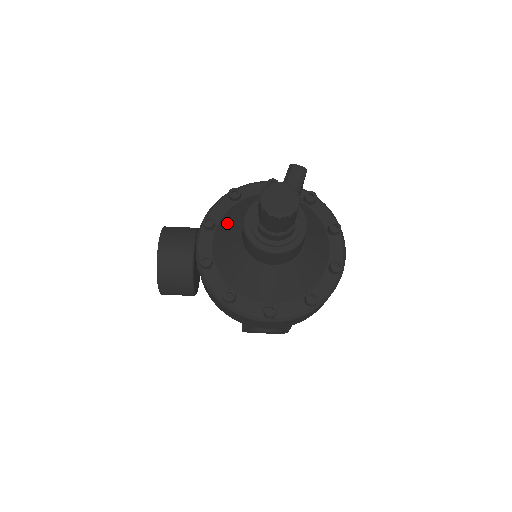
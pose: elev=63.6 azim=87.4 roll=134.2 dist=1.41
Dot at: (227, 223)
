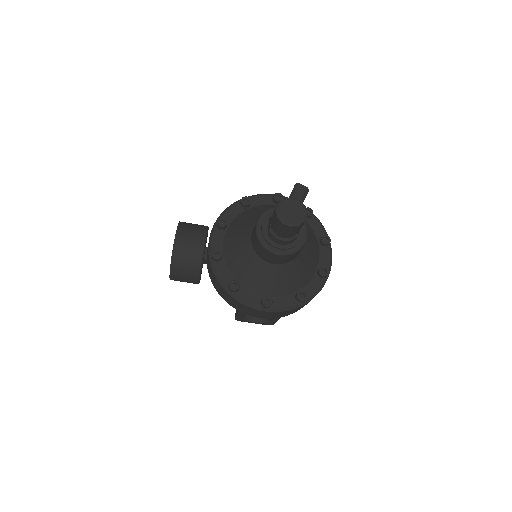
Dot at: (238, 225)
